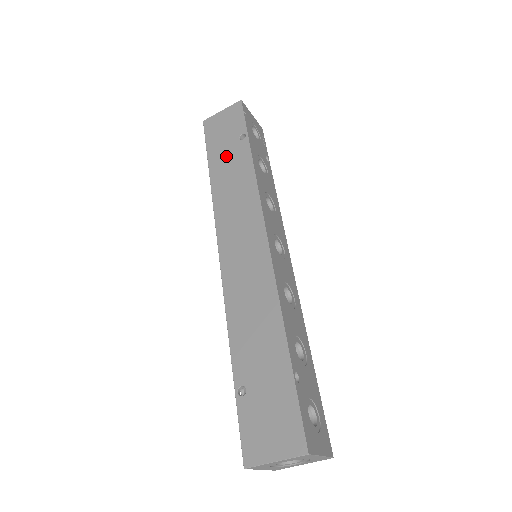
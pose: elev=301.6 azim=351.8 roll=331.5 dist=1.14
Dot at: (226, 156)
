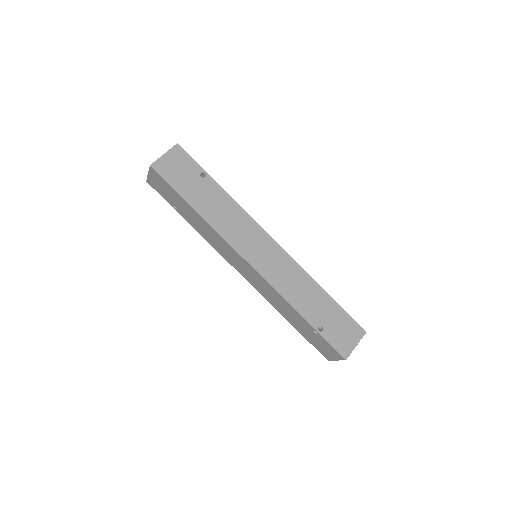
Dot at: (200, 193)
